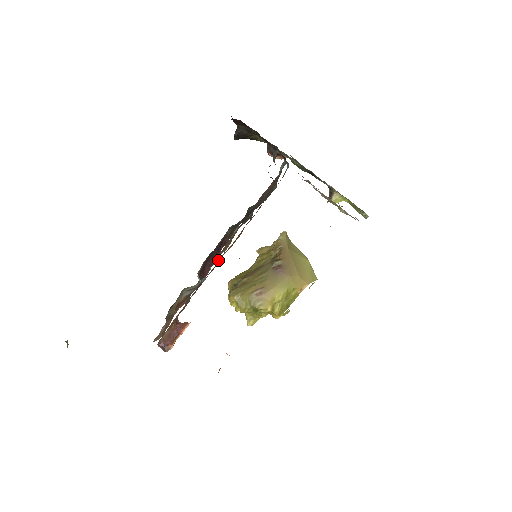
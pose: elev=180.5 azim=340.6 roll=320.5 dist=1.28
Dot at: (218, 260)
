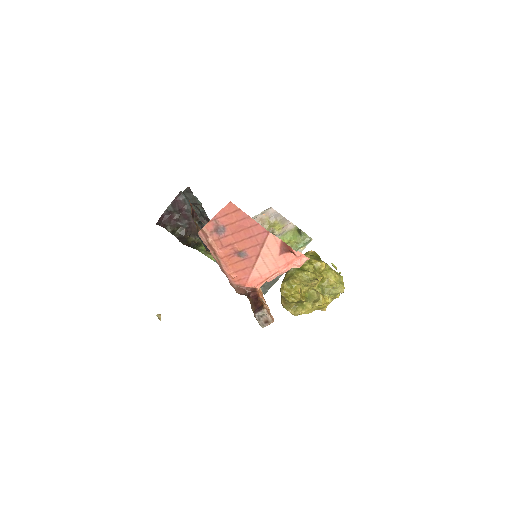
Dot at: occluded
